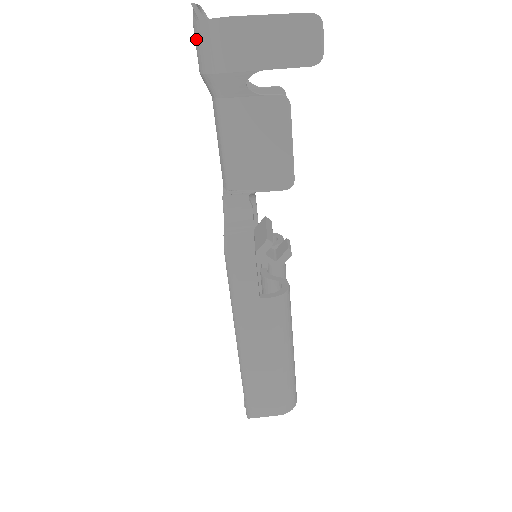
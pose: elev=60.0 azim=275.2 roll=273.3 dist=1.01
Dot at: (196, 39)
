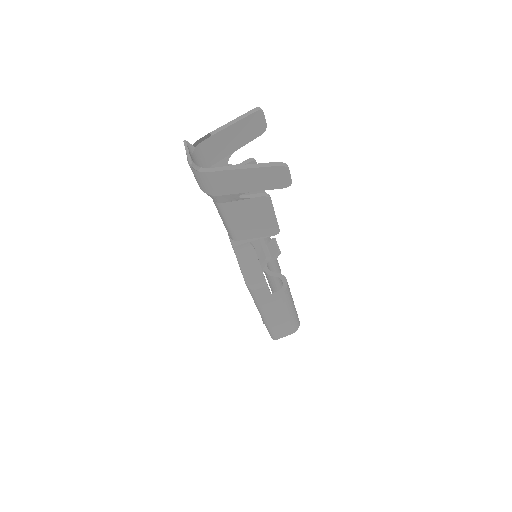
Dot at: (195, 176)
